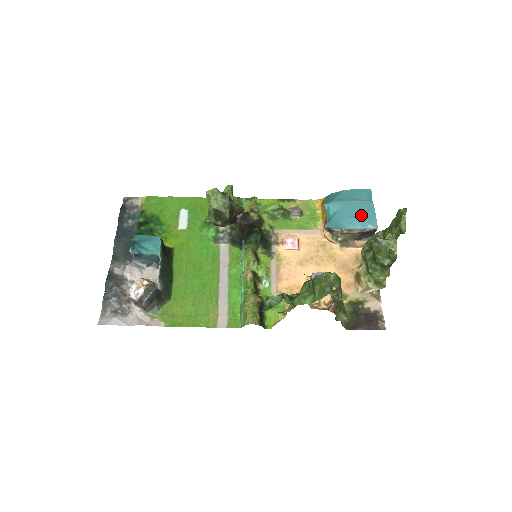
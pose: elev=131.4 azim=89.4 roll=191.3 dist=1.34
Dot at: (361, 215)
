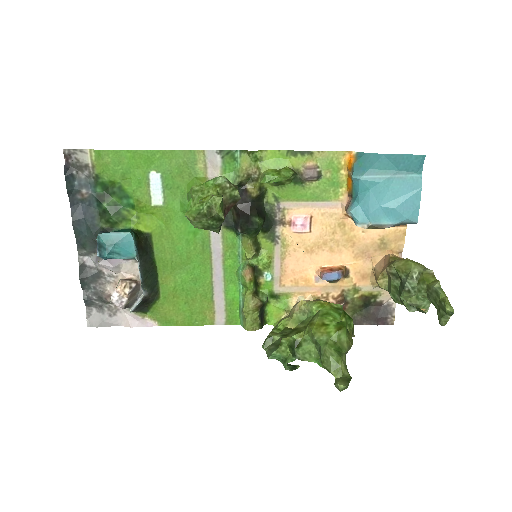
Dot at: (400, 204)
